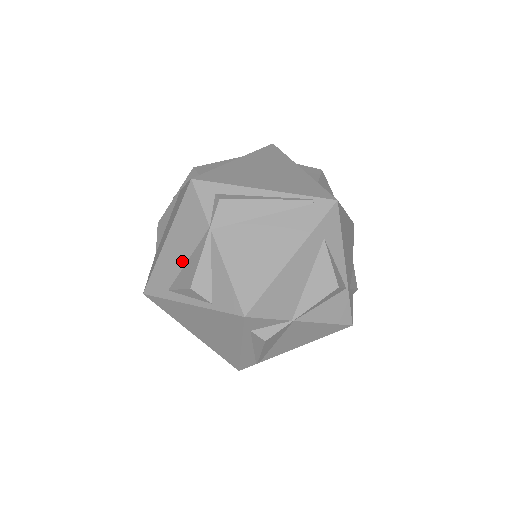
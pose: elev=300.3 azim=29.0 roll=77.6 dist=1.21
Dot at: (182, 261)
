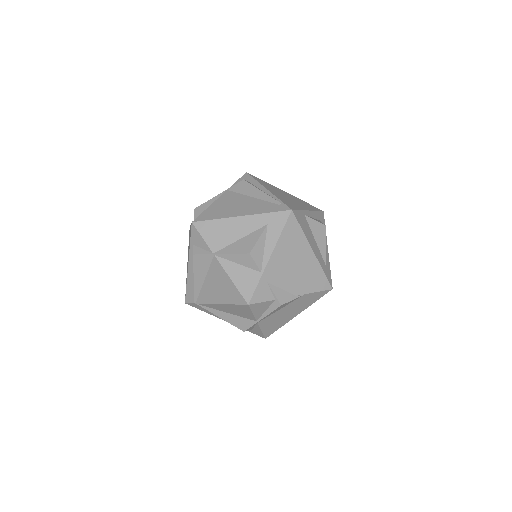
Dot at: occluded
